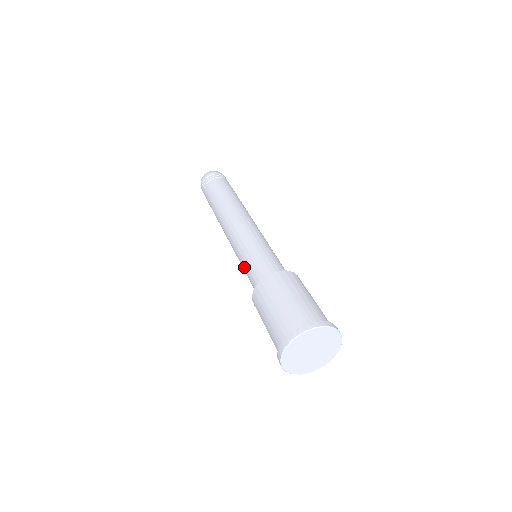
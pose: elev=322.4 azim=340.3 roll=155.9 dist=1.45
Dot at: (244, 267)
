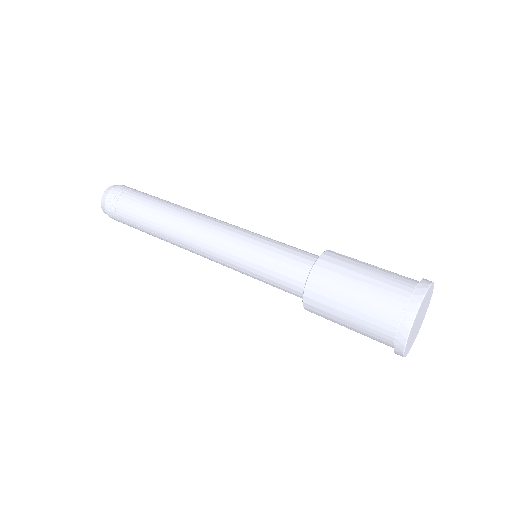
Dot at: (259, 272)
